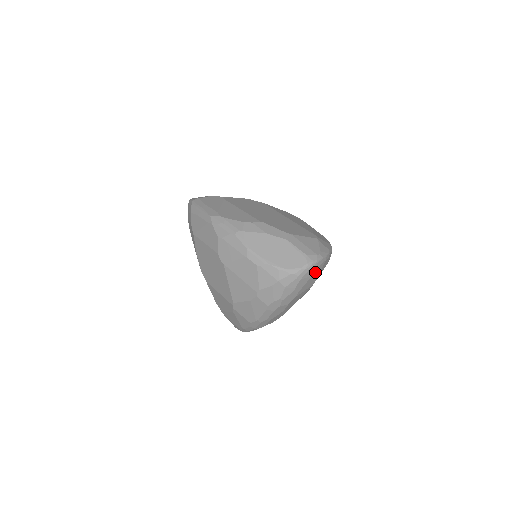
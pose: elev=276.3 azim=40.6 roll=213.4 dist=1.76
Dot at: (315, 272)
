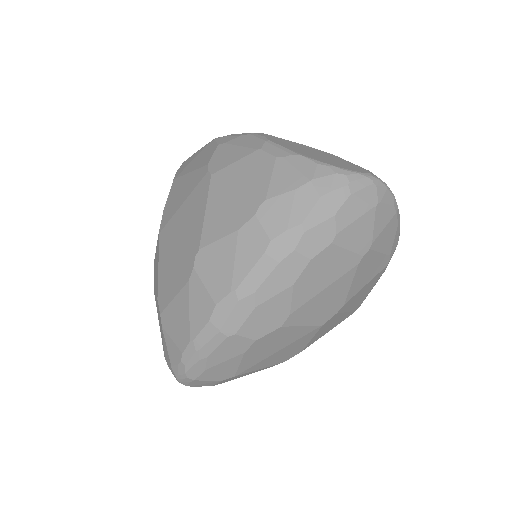
Dot at: (378, 209)
